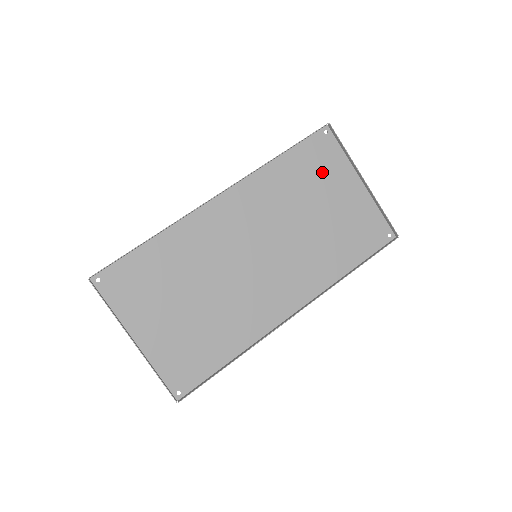
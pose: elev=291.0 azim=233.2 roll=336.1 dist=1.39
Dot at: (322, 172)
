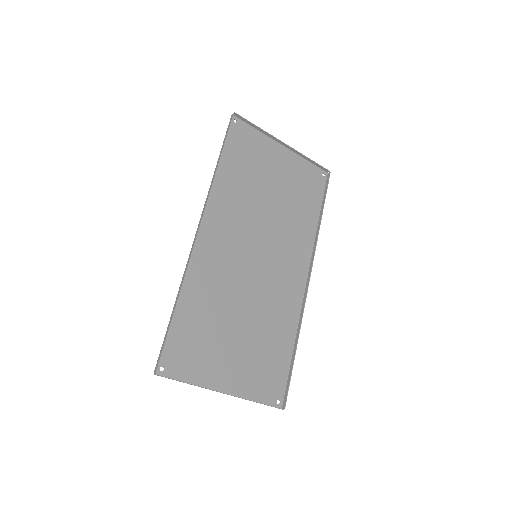
Dot at: (254, 156)
